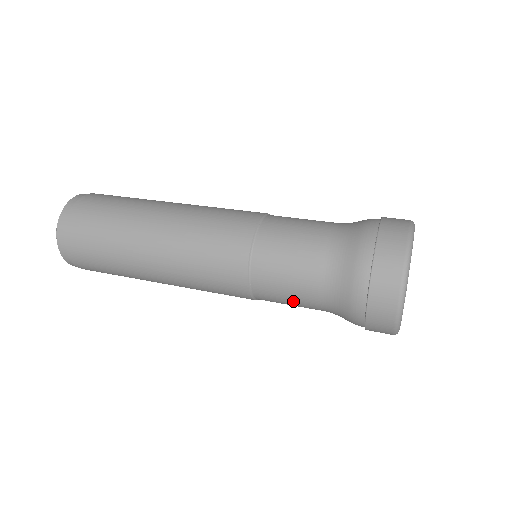
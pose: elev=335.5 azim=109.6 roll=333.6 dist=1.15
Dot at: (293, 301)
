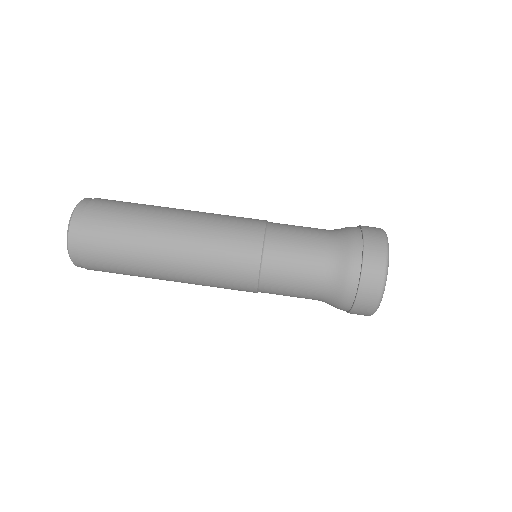
Dot at: occluded
